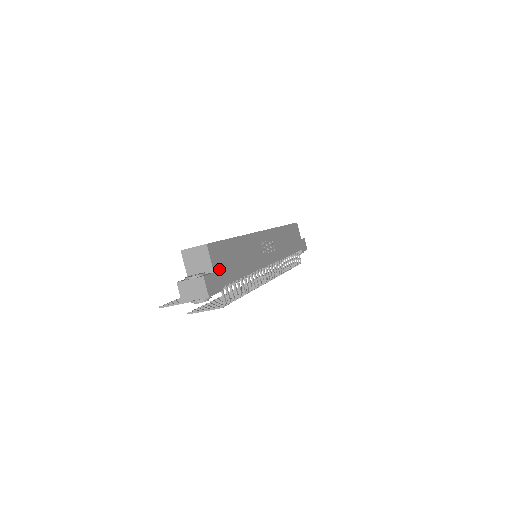
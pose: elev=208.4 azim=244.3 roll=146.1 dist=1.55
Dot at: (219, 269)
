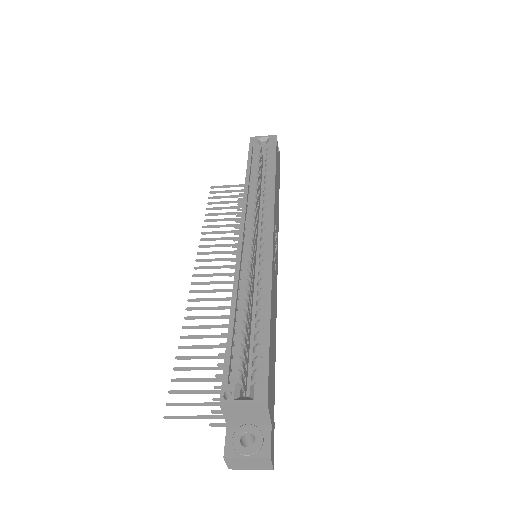
Dot at: (271, 406)
